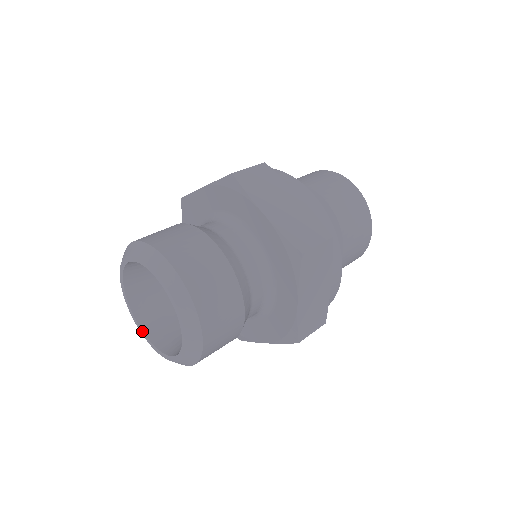
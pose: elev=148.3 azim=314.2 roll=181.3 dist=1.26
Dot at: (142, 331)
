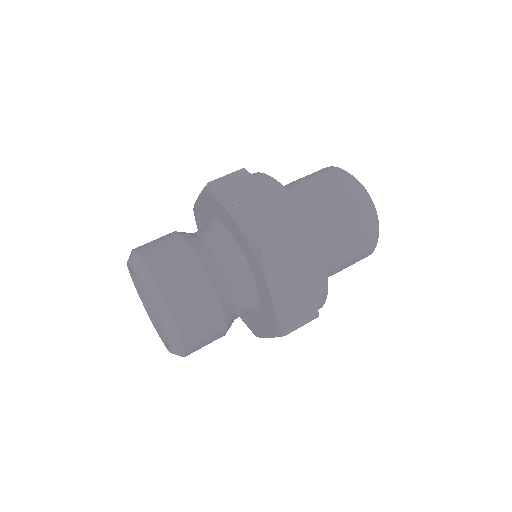
Dot at: (137, 290)
